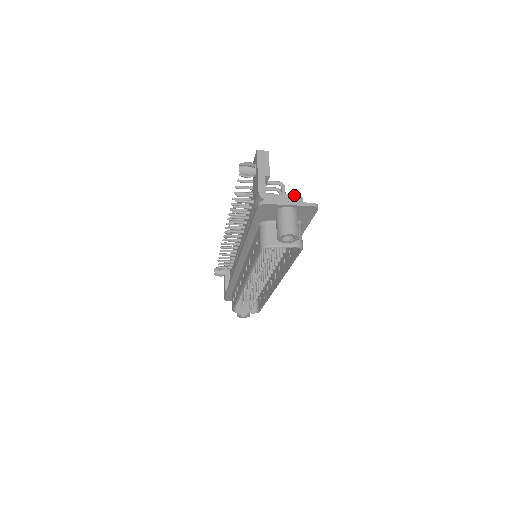
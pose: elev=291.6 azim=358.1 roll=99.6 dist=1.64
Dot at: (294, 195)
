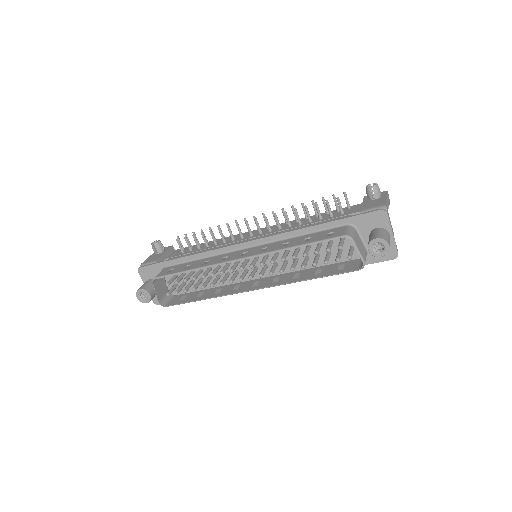
Dot at: occluded
